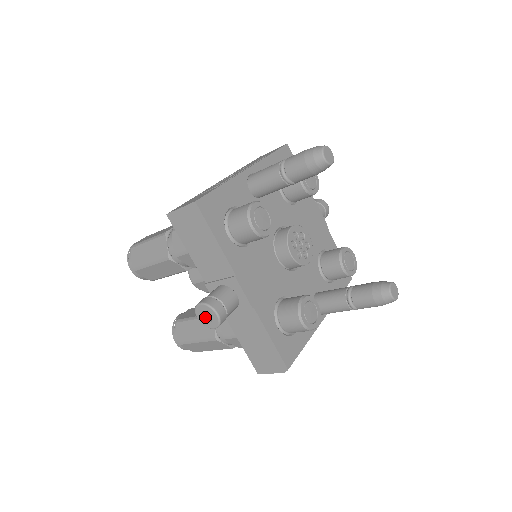
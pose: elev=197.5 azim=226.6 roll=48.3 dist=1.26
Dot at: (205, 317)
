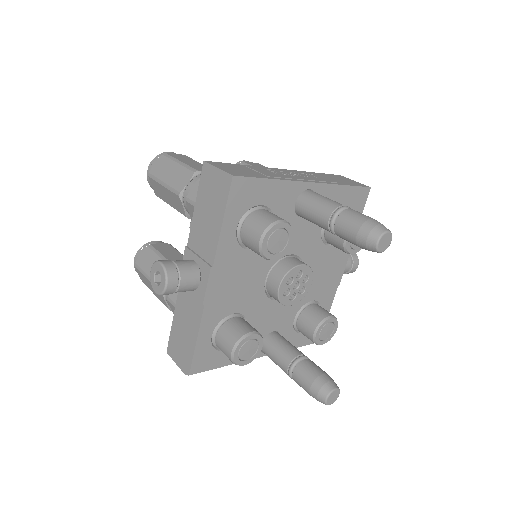
Dot at: (157, 276)
